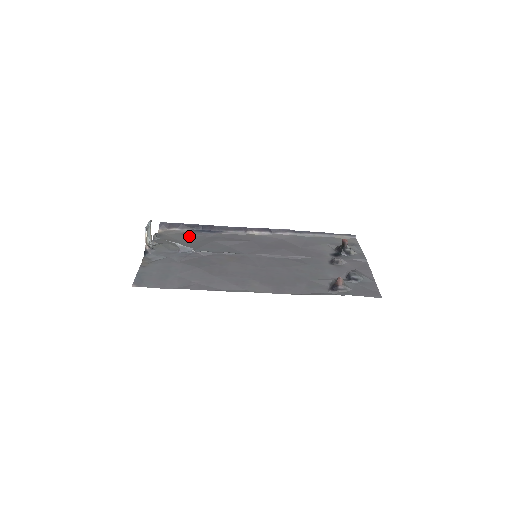
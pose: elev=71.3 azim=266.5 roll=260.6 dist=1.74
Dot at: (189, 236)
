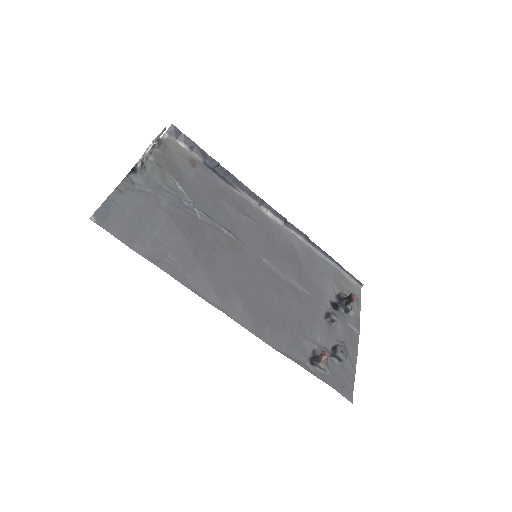
Dot at: (196, 169)
